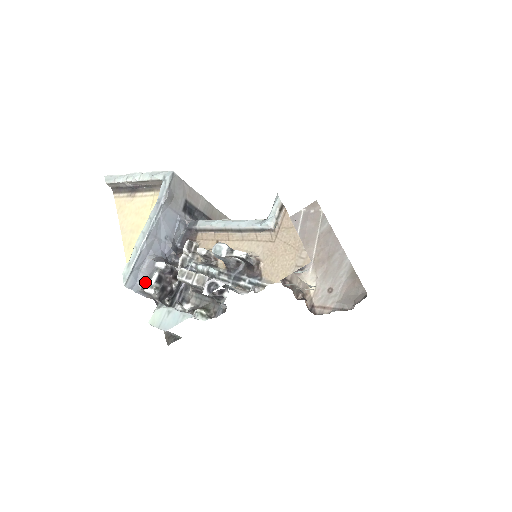
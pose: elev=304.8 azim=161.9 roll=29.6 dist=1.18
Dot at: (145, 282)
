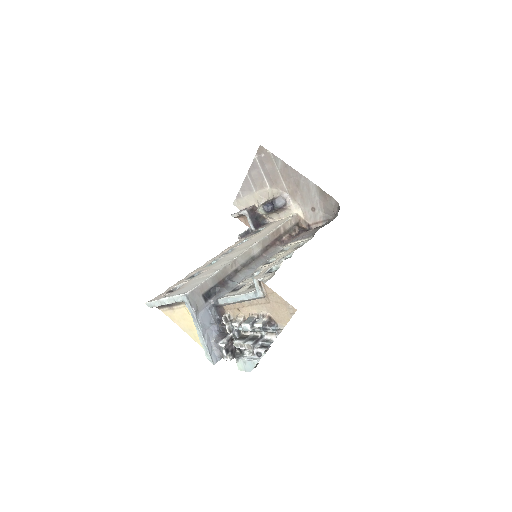
Dot at: (221, 354)
